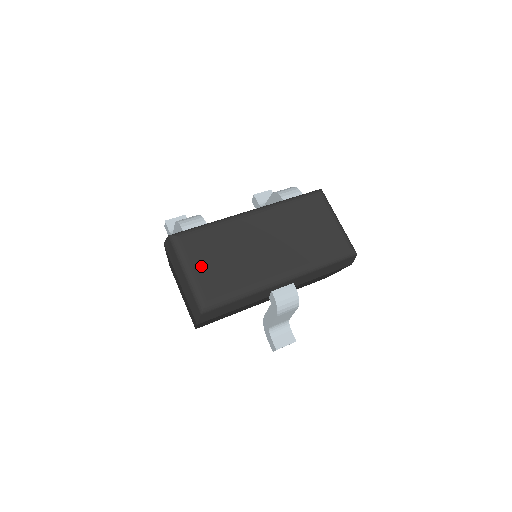
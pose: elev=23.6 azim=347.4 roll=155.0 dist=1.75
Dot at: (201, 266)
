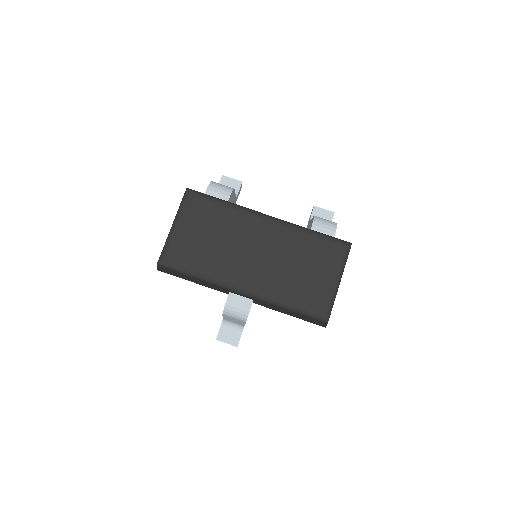
Dot at: (186, 229)
